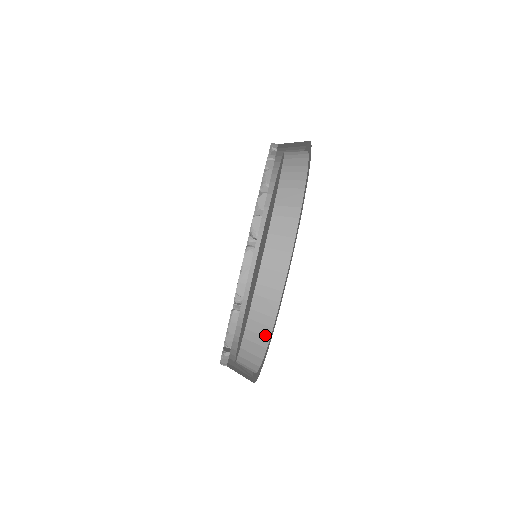
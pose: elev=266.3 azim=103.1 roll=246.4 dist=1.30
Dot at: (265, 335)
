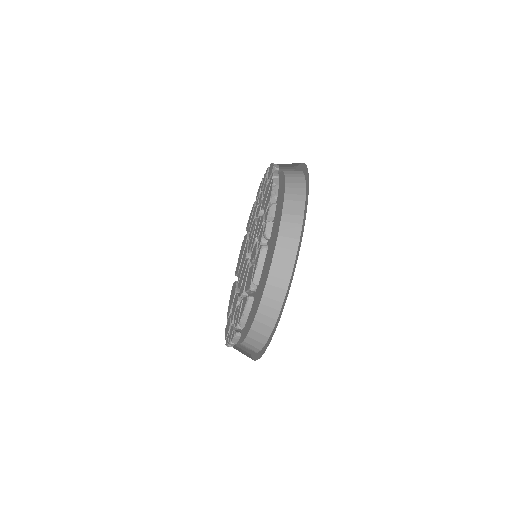
Dot at: (273, 317)
